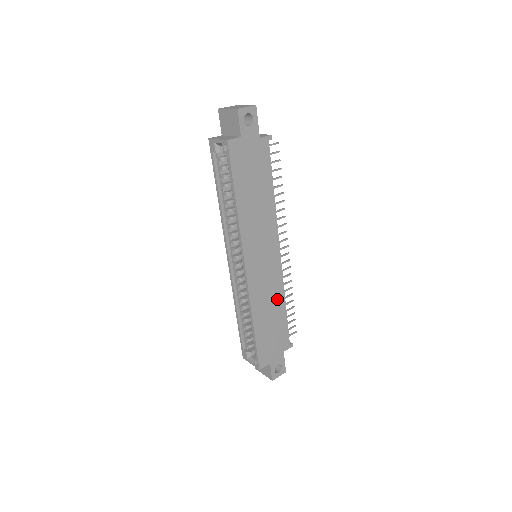
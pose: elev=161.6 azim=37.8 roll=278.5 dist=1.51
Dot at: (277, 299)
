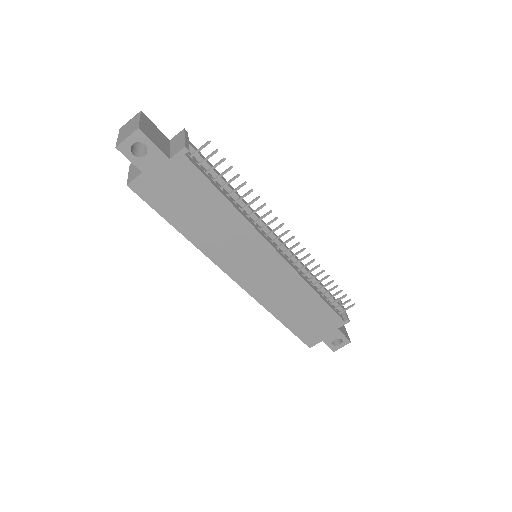
Dot at: (300, 292)
